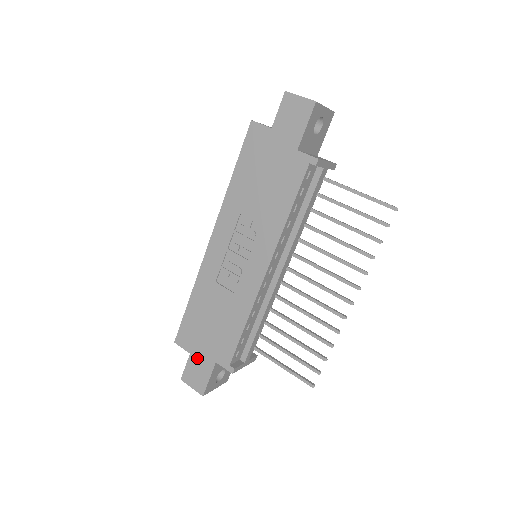
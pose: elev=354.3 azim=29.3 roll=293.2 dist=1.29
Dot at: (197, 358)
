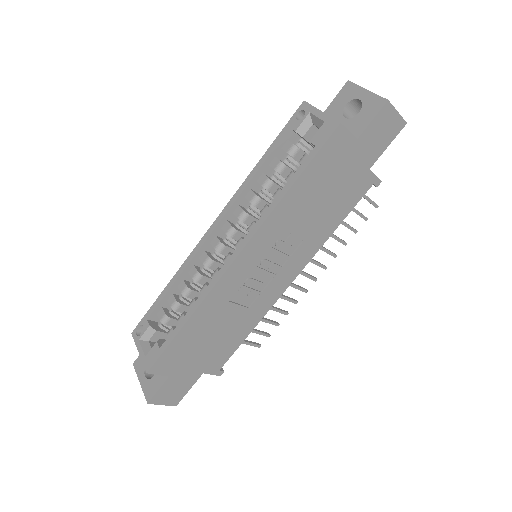
Dot at: (179, 377)
